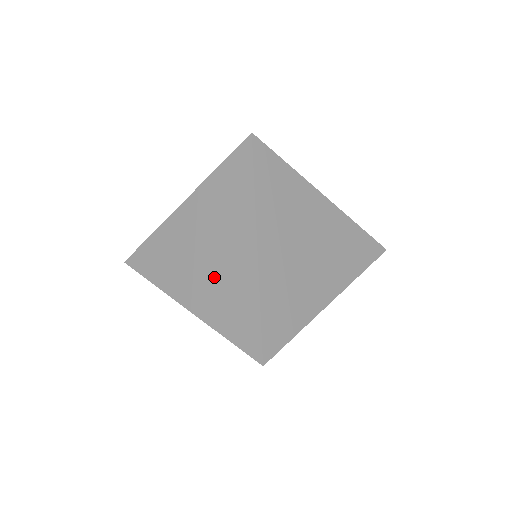
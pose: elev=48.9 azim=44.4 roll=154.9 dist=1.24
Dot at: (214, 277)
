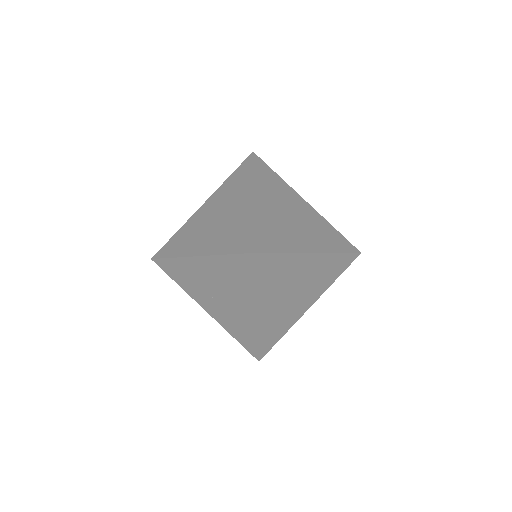
Dot at: (221, 227)
